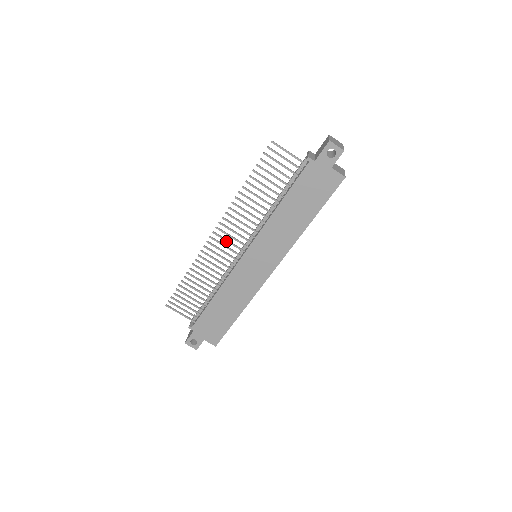
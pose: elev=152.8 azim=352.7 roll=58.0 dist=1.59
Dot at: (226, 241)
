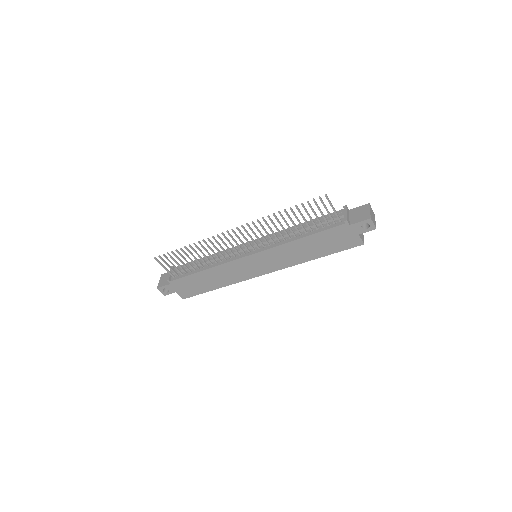
Dot at: (239, 240)
